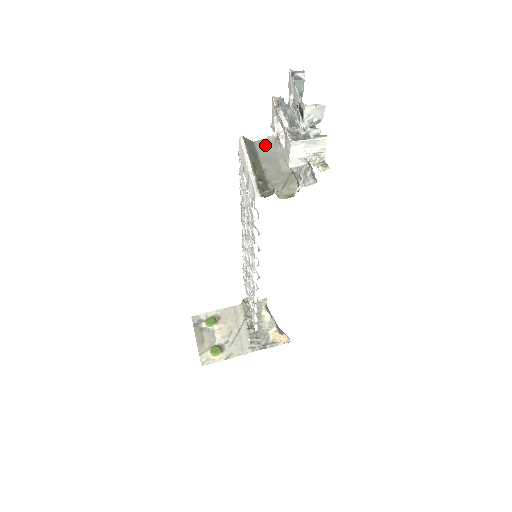
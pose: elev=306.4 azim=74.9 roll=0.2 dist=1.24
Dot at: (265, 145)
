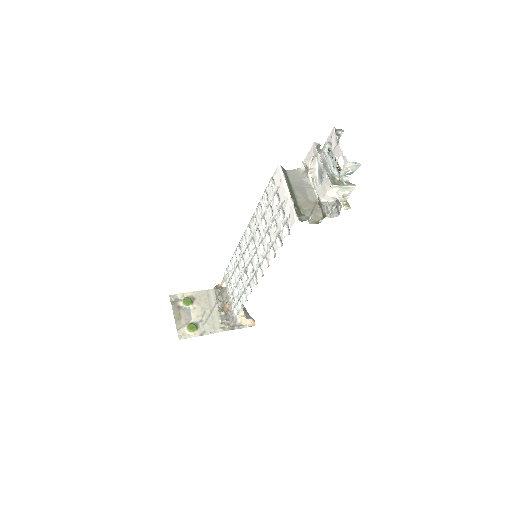
Dot at: (295, 175)
